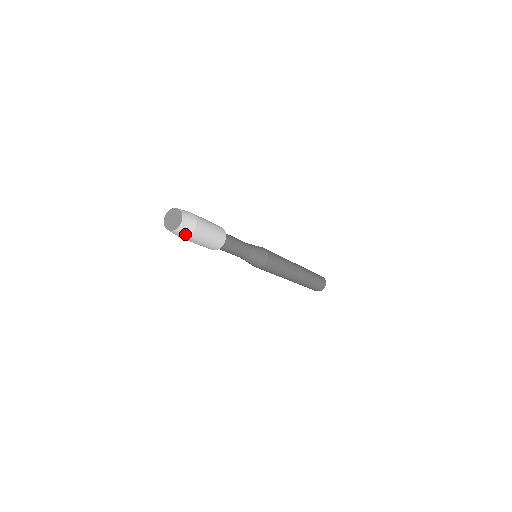
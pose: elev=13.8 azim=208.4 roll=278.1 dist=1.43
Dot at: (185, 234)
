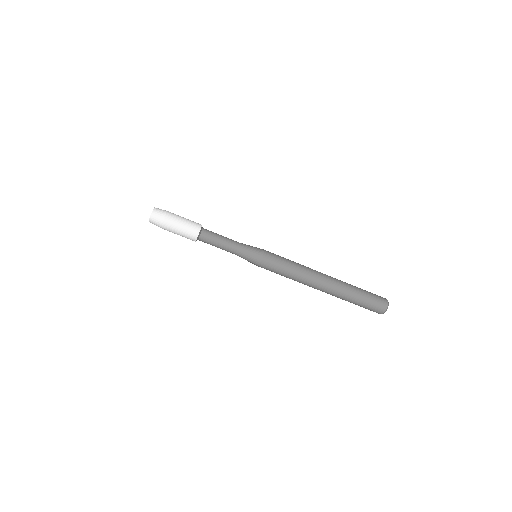
Dot at: (159, 221)
